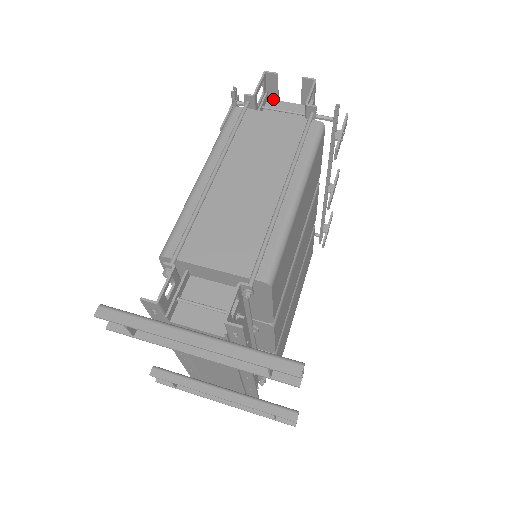
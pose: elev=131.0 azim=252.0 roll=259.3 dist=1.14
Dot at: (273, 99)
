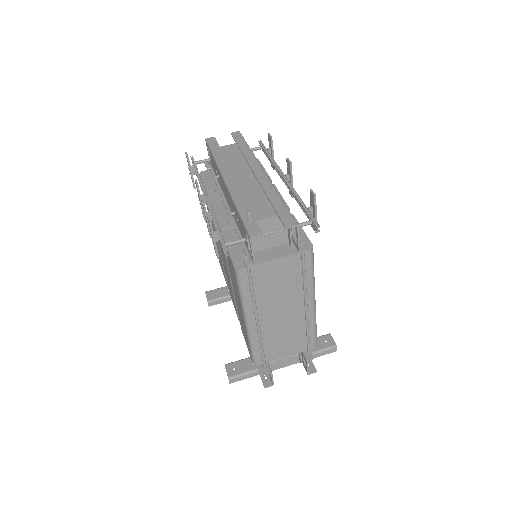
Dot at: (250, 220)
